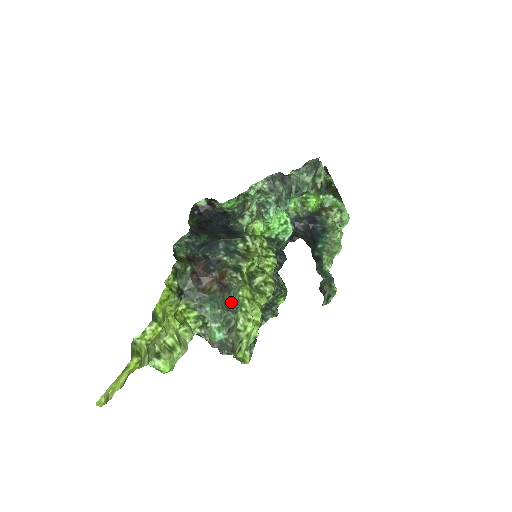
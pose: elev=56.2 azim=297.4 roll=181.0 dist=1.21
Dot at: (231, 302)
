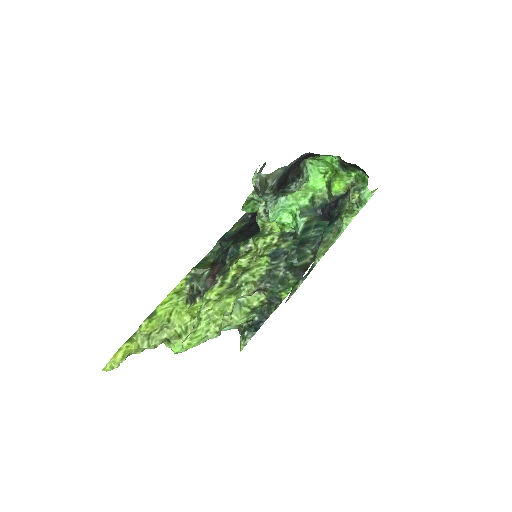
Dot at: occluded
